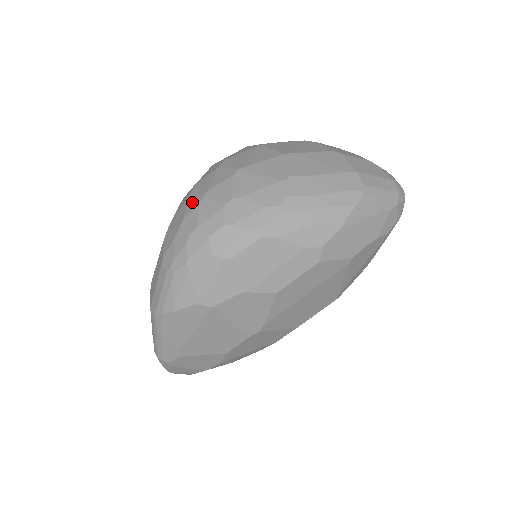
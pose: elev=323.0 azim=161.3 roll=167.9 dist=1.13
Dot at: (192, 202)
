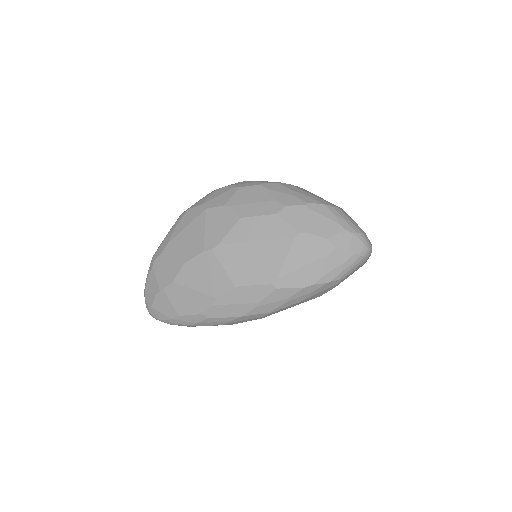
Dot at: occluded
